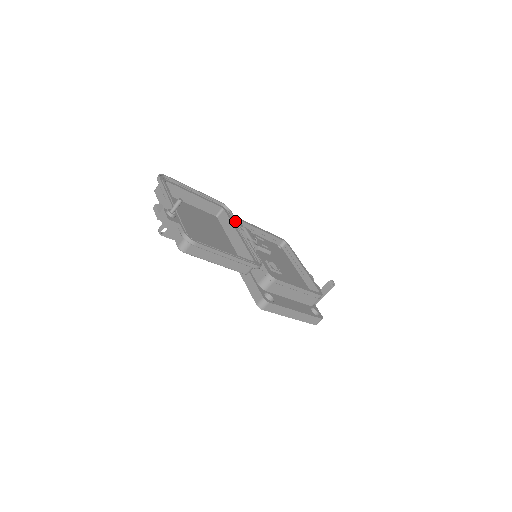
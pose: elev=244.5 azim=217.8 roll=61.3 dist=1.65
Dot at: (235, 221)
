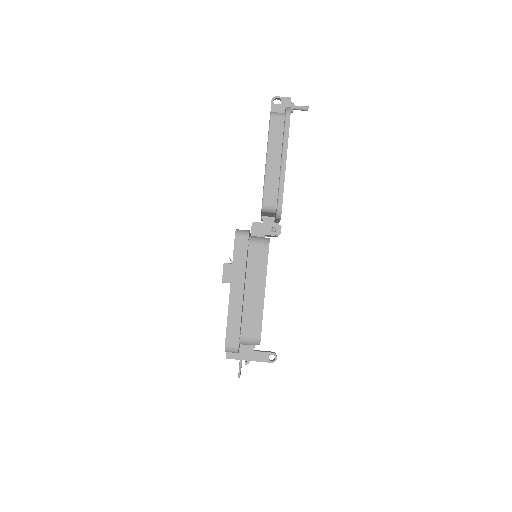
Dot at: occluded
